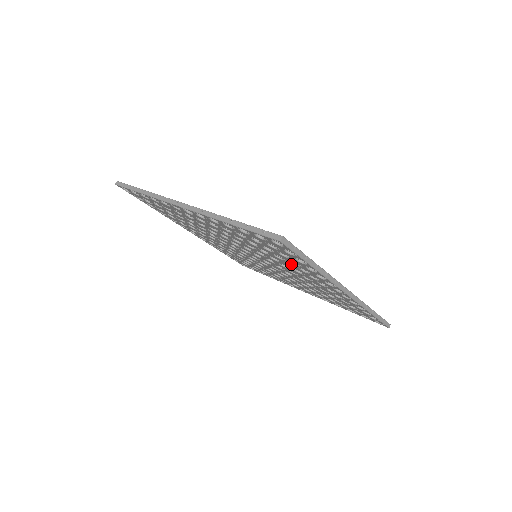
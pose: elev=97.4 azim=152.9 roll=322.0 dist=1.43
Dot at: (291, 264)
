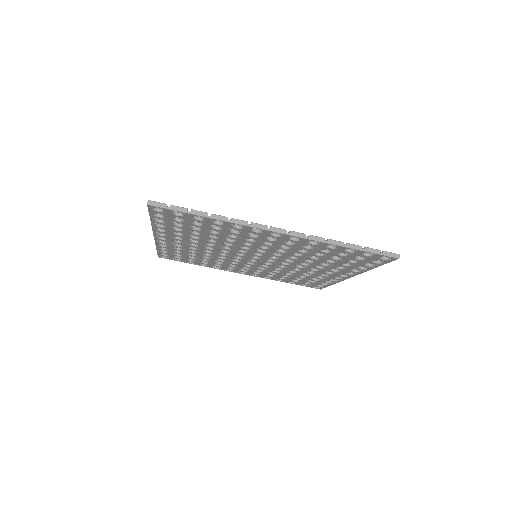
Dot at: (227, 233)
